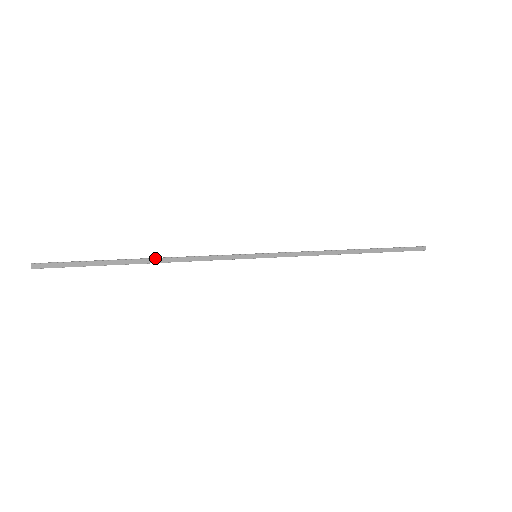
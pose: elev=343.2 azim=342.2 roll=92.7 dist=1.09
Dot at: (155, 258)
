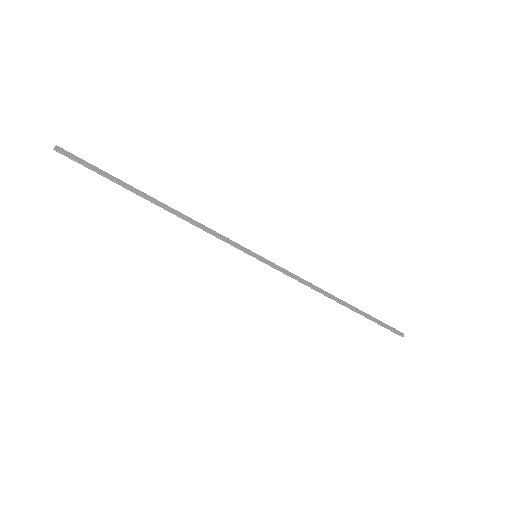
Dot at: occluded
